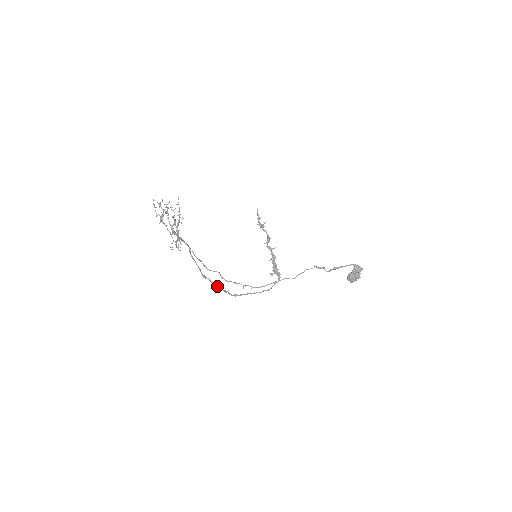
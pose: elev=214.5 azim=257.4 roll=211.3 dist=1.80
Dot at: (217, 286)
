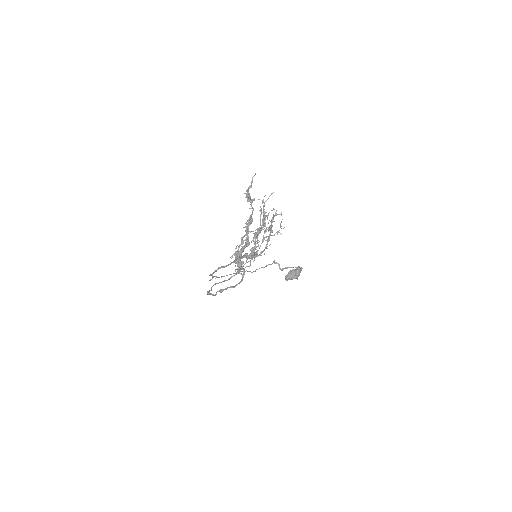
Dot at: occluded
